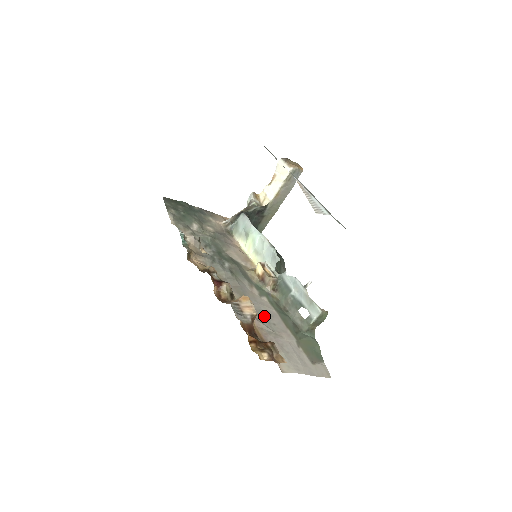
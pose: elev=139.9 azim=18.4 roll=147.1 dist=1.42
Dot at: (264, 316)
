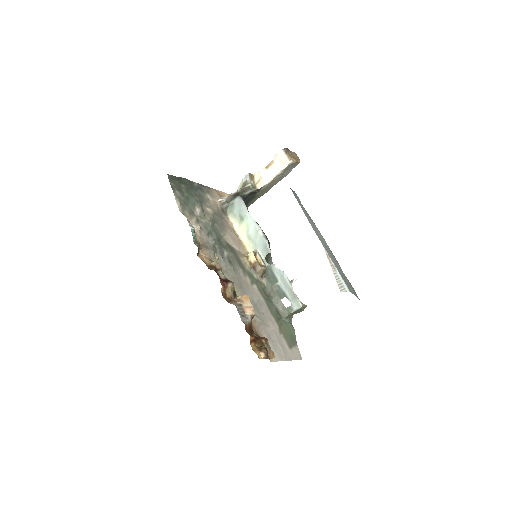
Dot at: (256, 307)
